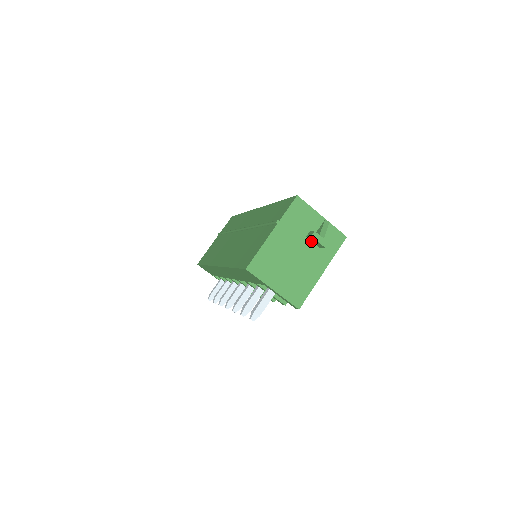
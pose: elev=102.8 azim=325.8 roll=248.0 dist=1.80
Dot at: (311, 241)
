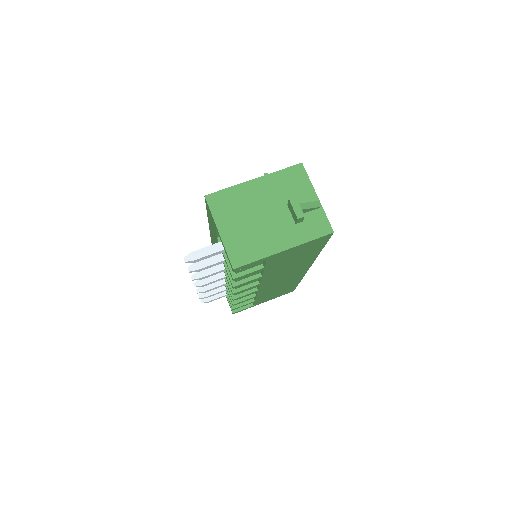
Dot at: (290, 212)
